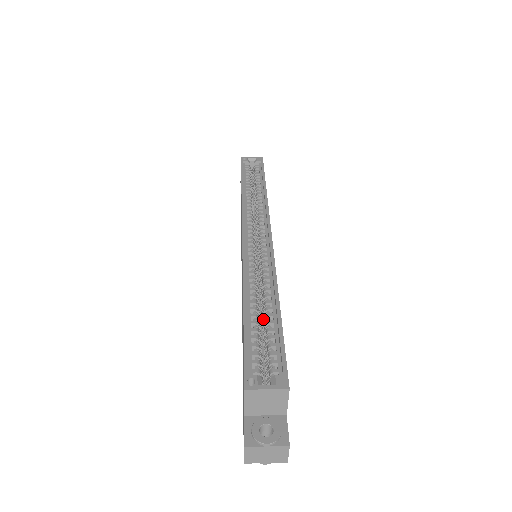
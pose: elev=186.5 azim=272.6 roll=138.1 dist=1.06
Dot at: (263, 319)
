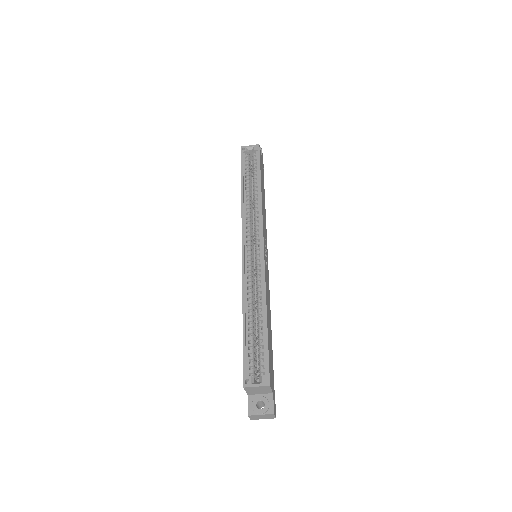
Dot at: (257, 326)
